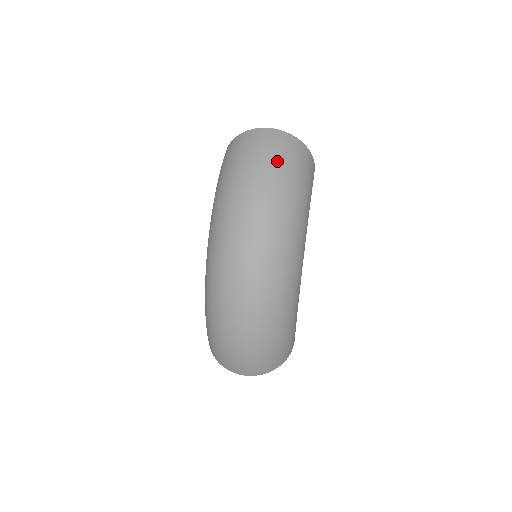
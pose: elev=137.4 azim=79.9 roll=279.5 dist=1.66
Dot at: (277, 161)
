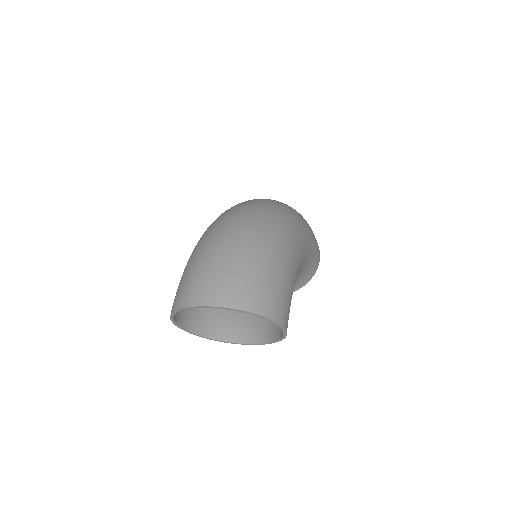
Dot at: occluded
